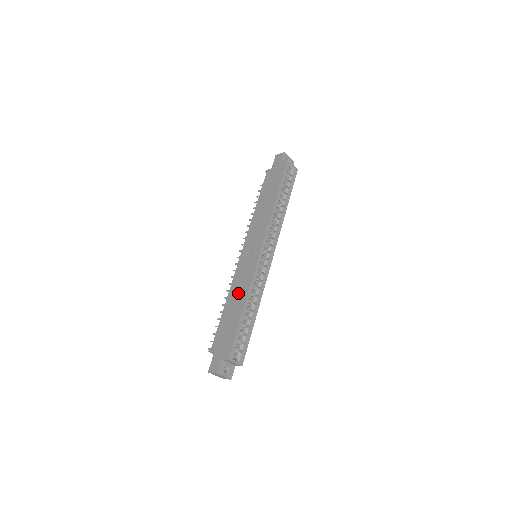
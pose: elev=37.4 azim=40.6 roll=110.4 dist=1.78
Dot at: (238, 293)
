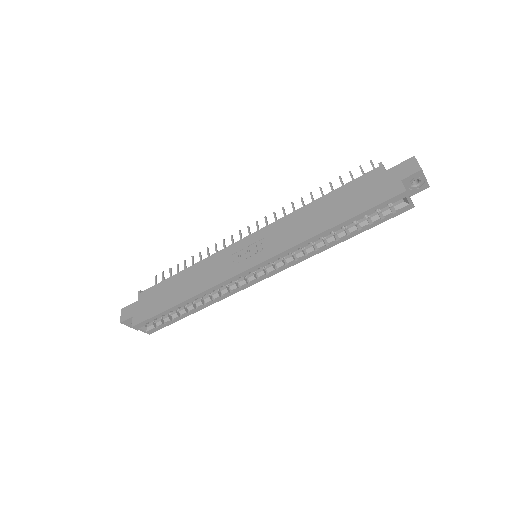
Dot at: (197, 279)
